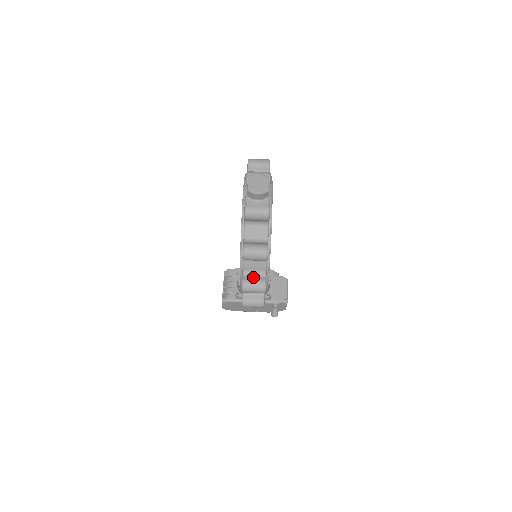
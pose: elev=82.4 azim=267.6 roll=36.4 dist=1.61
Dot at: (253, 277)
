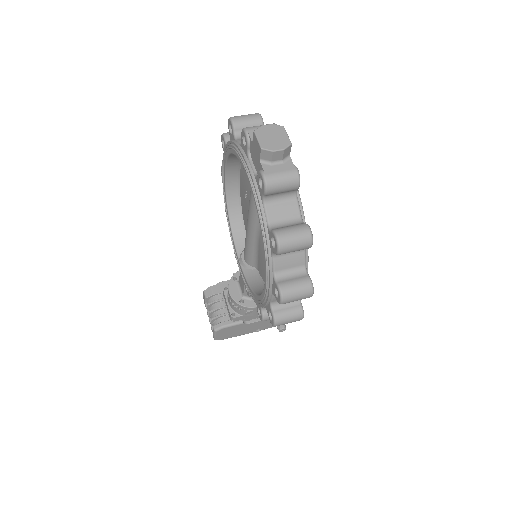
Dot at: (291, 278)
